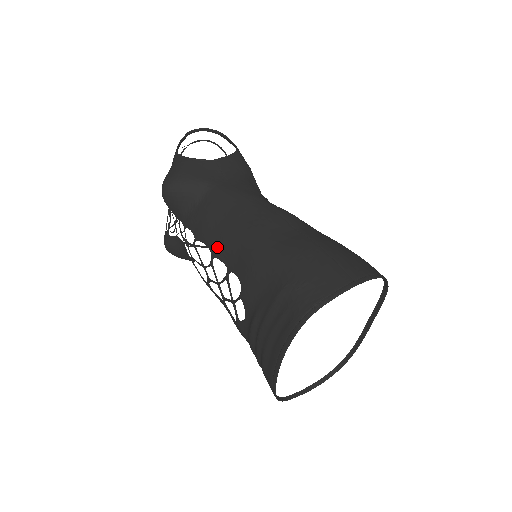
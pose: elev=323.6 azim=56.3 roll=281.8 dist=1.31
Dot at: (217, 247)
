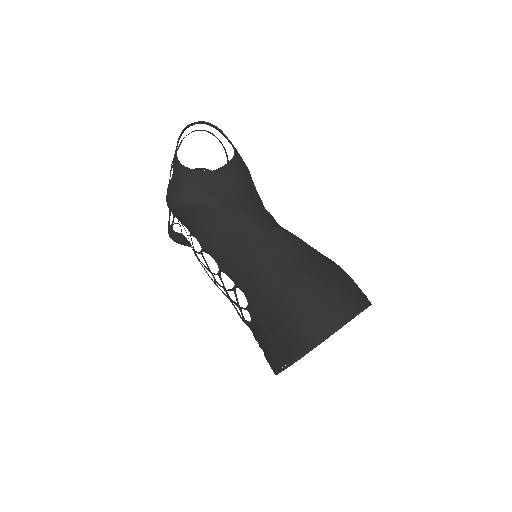
Dot at: (224, 265)
